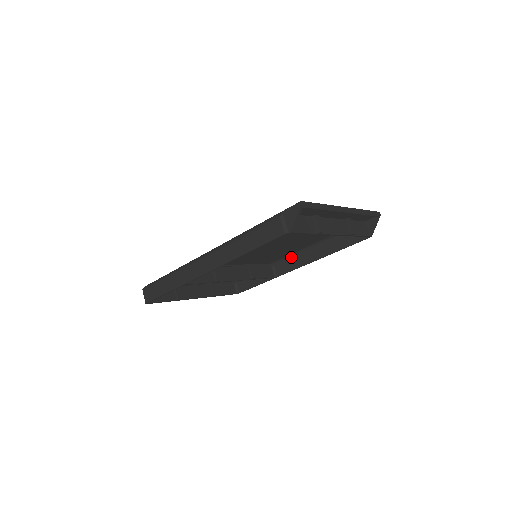
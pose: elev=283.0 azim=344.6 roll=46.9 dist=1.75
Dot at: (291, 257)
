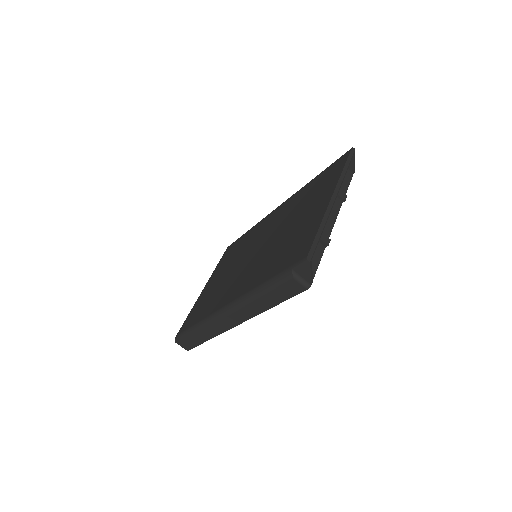
Dot at: occluded
